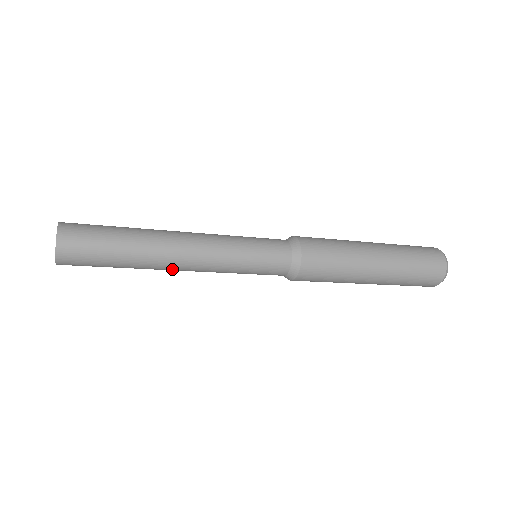
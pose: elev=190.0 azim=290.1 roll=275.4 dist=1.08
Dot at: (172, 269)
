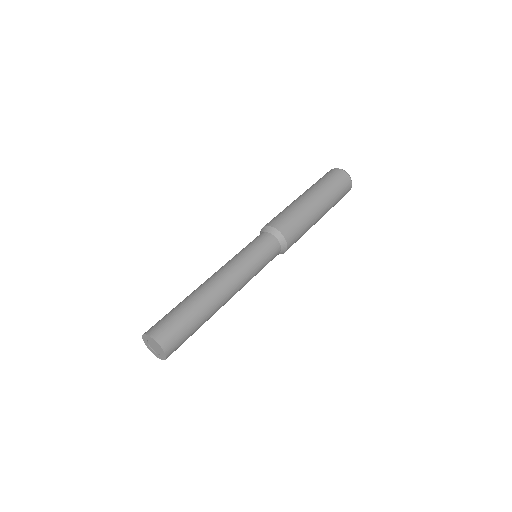
Dot at: (223, 305)
